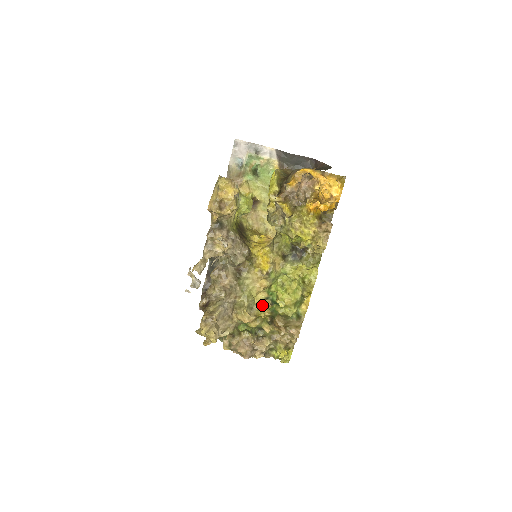
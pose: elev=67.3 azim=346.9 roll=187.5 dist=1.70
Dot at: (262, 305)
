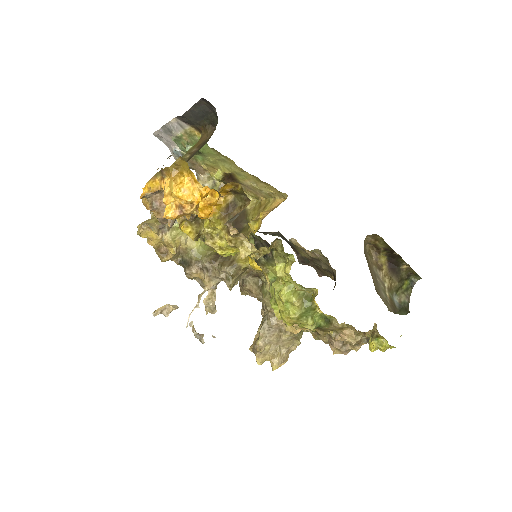
Dot at: occluded
